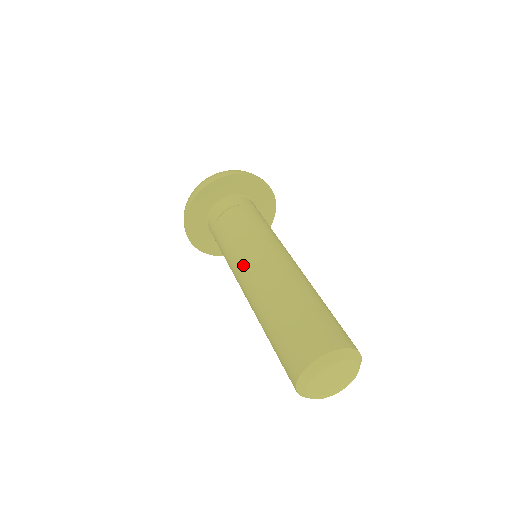
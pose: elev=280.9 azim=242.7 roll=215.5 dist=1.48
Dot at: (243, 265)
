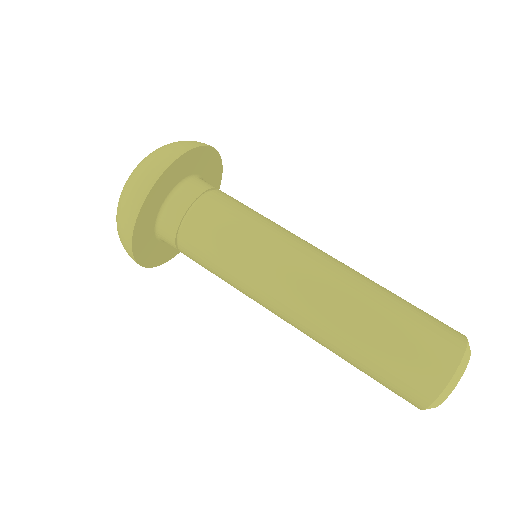
Dot at: (264, 298)
